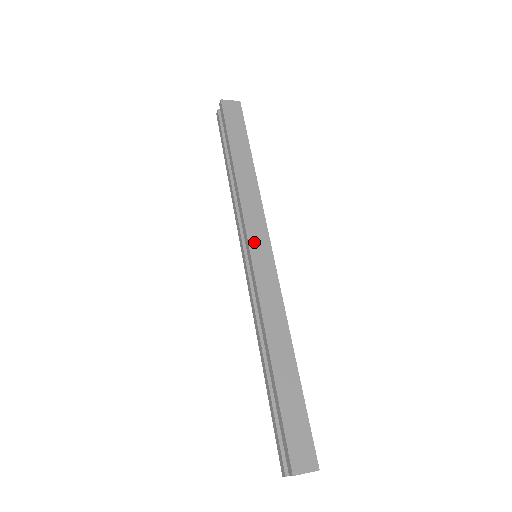
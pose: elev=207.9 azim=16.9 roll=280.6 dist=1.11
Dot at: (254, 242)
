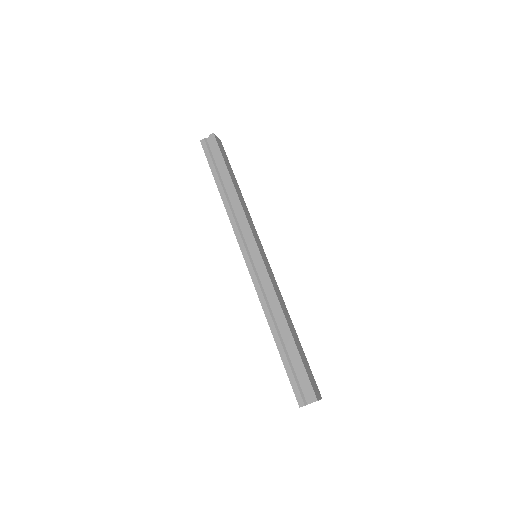
Dot at: (259, 245)
